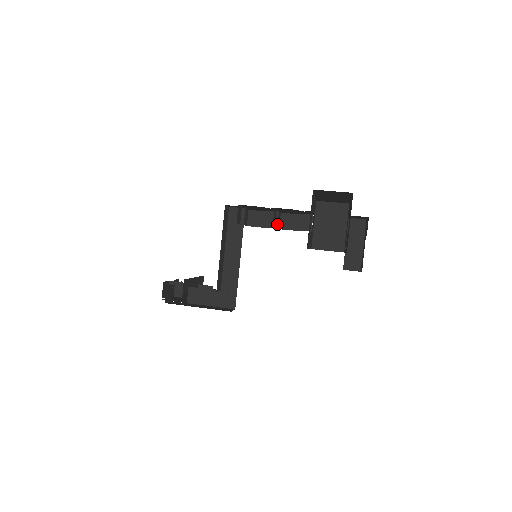
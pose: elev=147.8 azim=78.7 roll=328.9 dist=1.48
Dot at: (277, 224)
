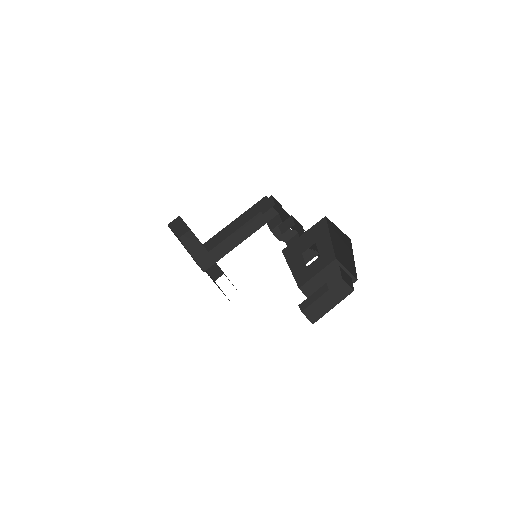
Dot at: (288, 240)
